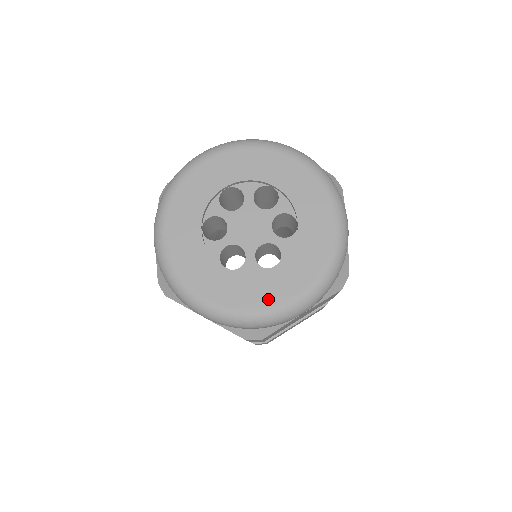
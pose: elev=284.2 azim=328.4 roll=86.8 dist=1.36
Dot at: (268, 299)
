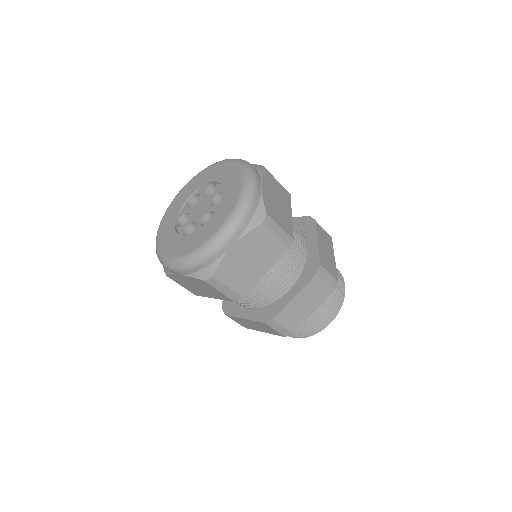
Dot at: (202, 240)
